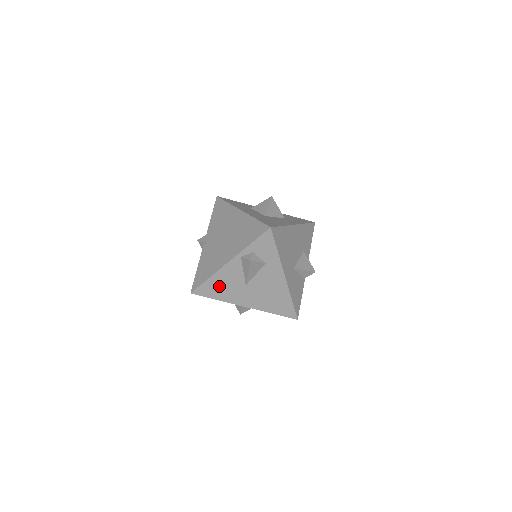
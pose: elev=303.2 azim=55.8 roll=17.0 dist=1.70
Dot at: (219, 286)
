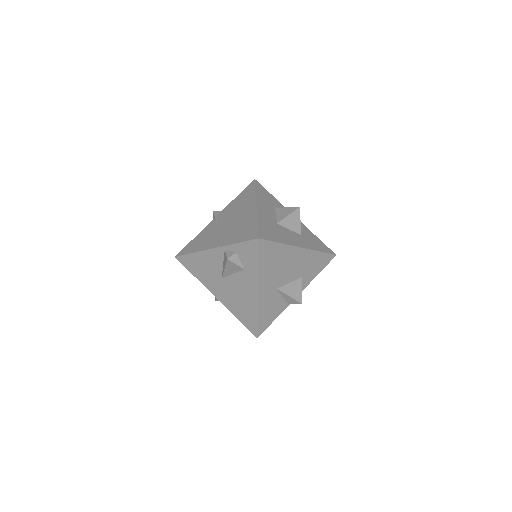
Dot at: (199, 265)
